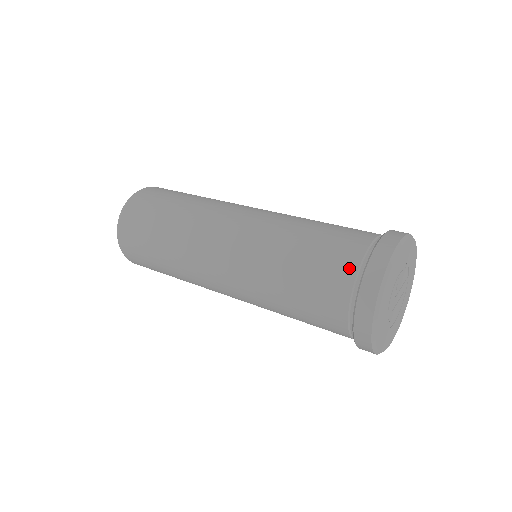
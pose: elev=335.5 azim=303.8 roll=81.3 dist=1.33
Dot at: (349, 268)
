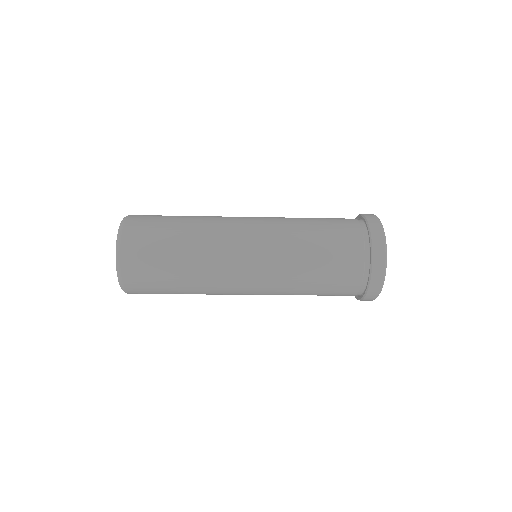
Dot at: occluded
